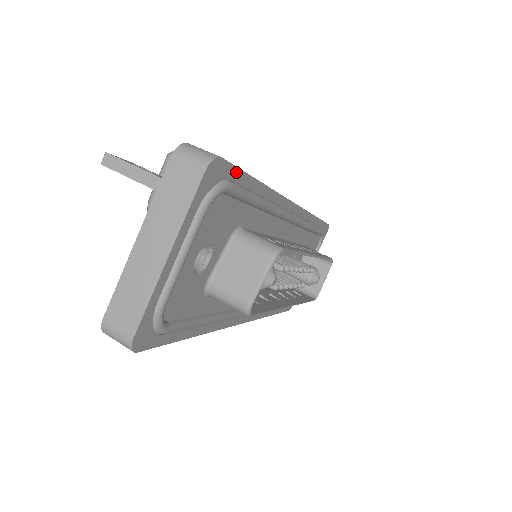
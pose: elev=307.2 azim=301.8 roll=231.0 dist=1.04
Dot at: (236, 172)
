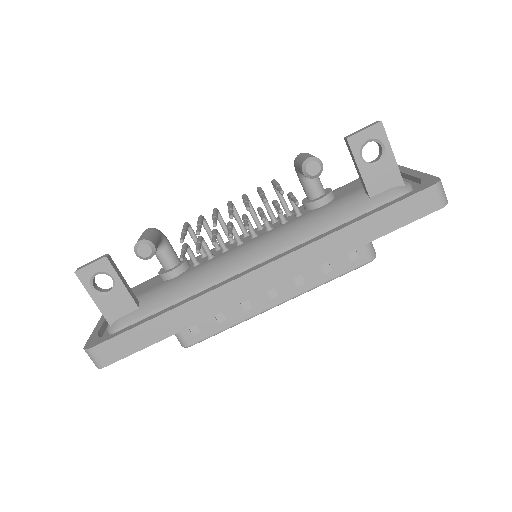
Dot at: (129, 354)
